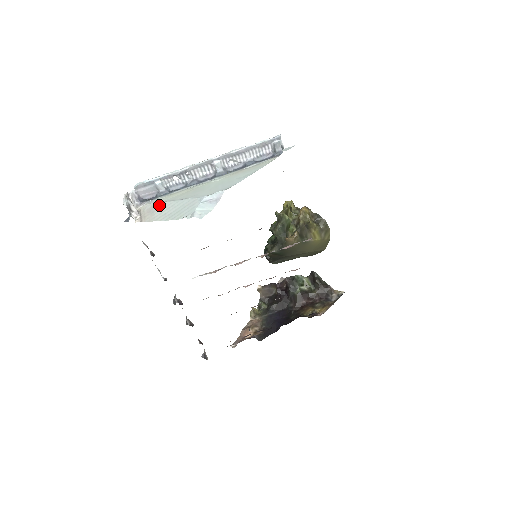
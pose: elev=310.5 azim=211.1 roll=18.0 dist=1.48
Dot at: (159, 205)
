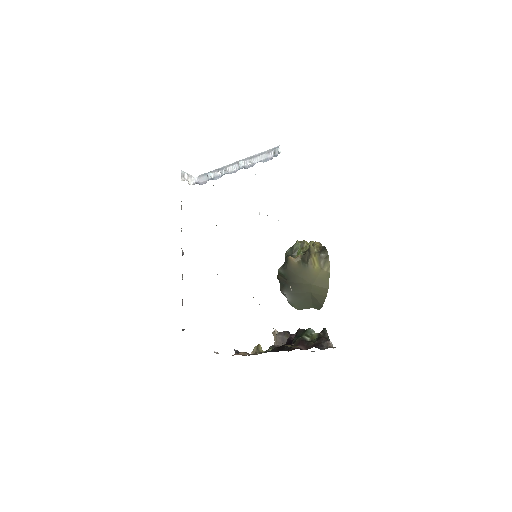
Dot at: occluded
